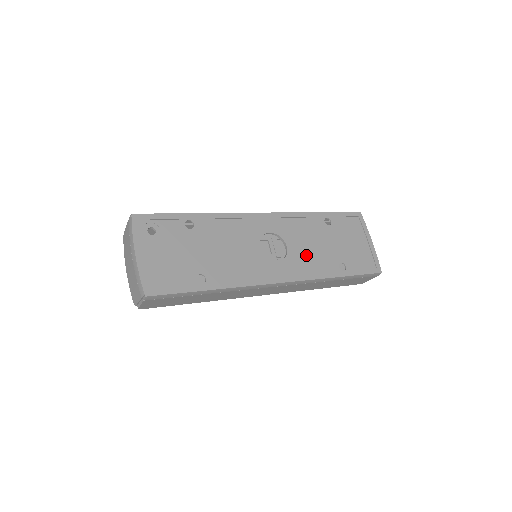
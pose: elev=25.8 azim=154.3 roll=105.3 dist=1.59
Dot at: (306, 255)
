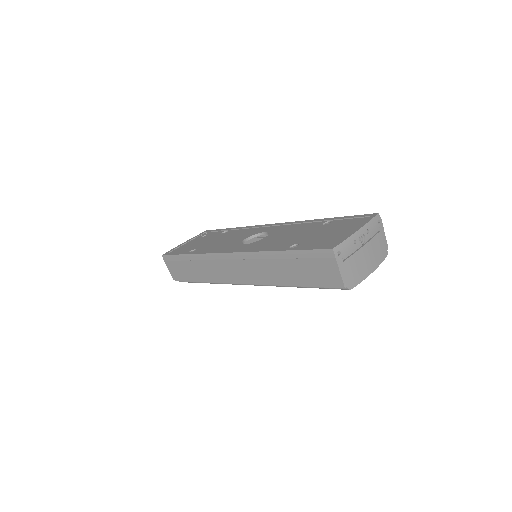
Dot at: (273, 241)
